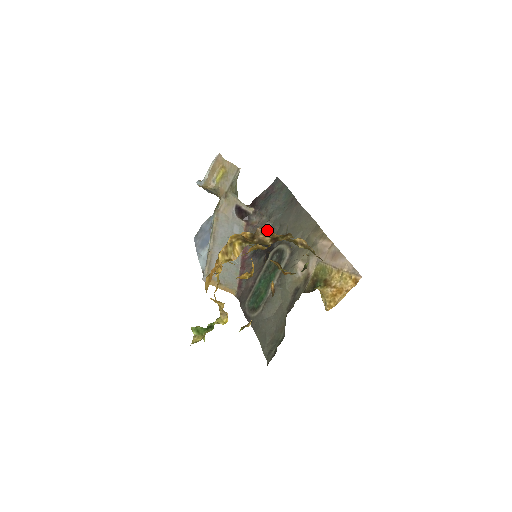
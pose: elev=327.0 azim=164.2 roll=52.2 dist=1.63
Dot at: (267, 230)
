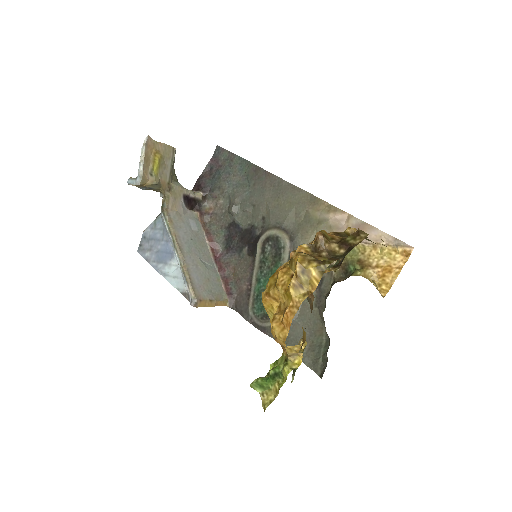
Dot at: (326, 234)
